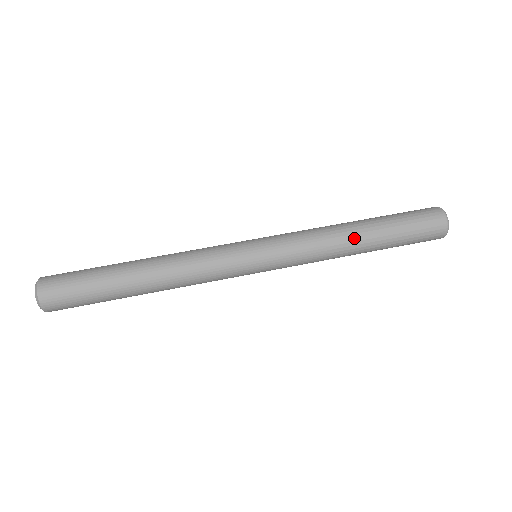
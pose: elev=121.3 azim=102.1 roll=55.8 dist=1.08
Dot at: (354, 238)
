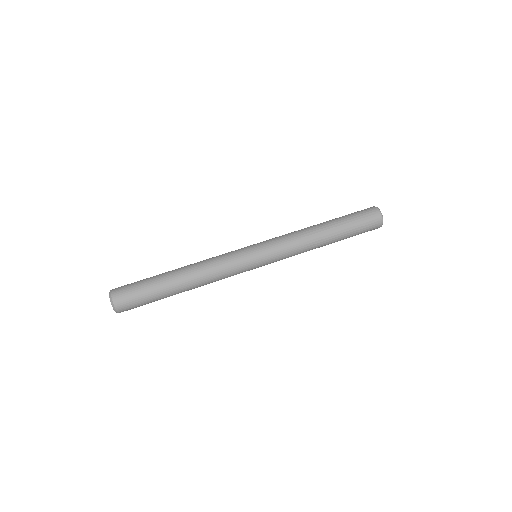
Dot at: (316, 227)
